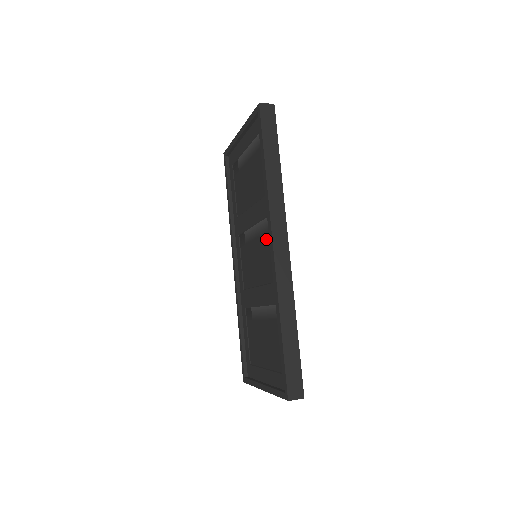
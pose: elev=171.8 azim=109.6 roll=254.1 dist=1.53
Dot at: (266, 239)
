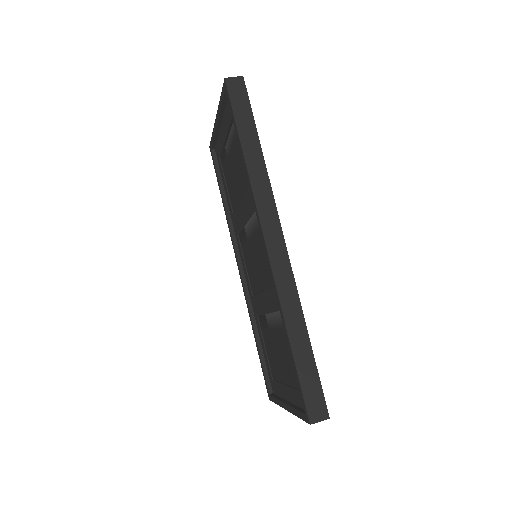
Dot at: (260, 235)
